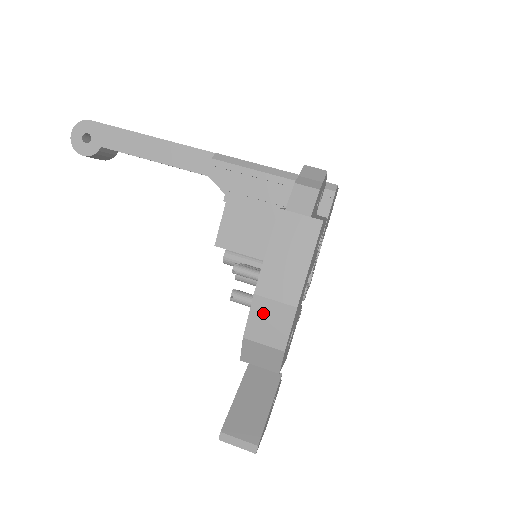
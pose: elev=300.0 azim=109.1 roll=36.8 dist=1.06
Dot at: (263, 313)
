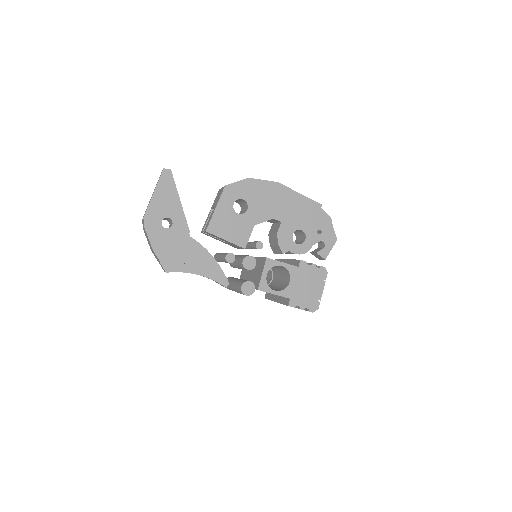
Dot at: occluded
